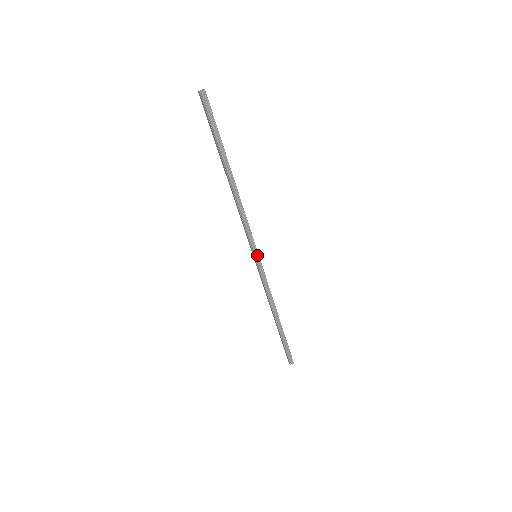
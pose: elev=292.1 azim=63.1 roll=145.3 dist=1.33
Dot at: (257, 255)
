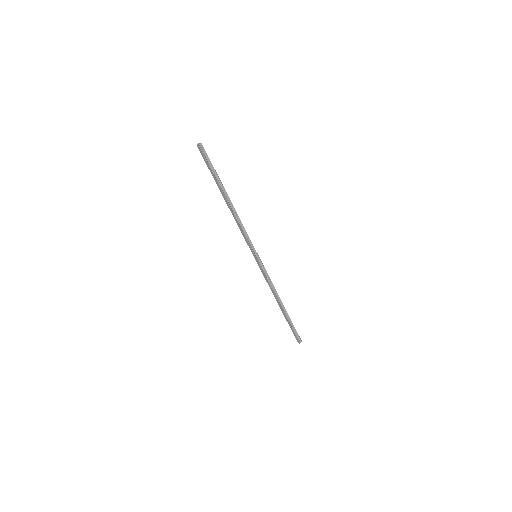
Dot at: (257, 255)
